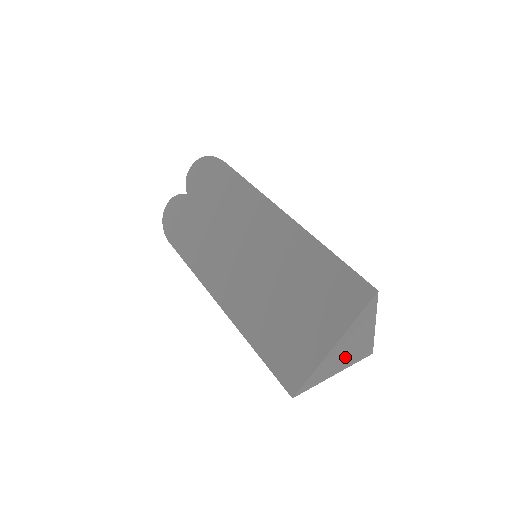
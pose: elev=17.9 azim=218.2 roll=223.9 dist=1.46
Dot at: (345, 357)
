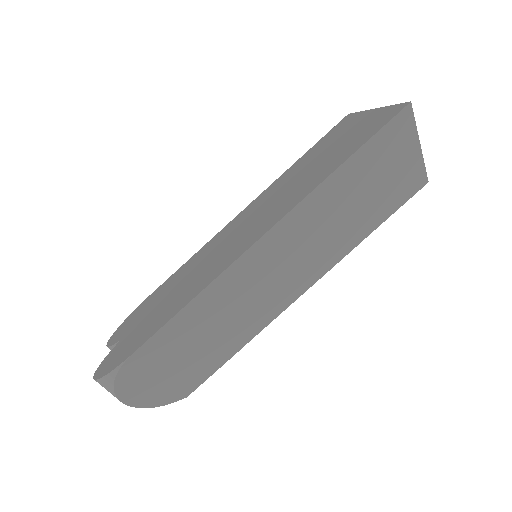
Dot at: occluded
